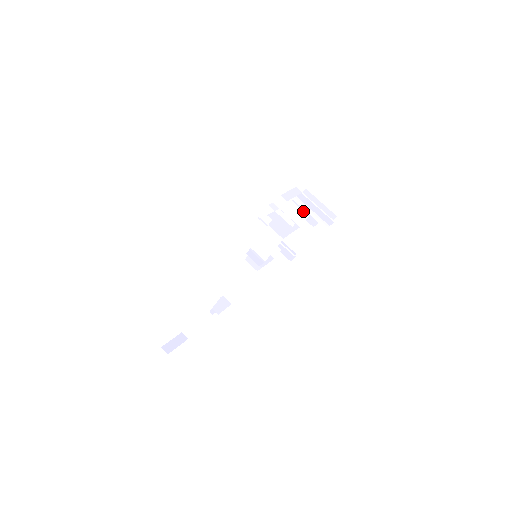
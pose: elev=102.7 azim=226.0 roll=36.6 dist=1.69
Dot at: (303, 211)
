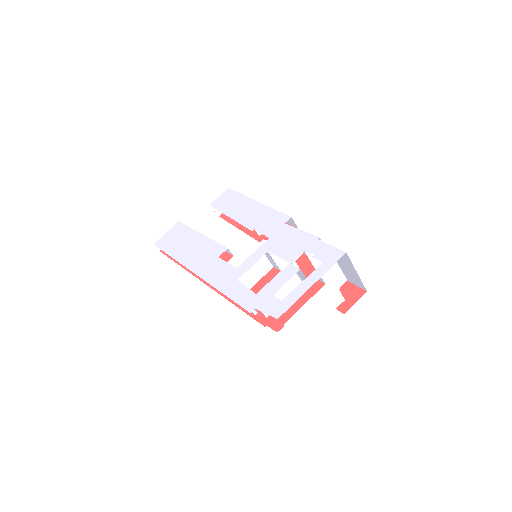
Dot at: occluded
